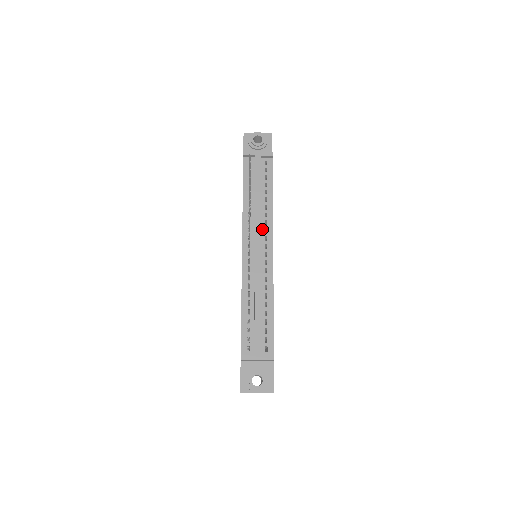
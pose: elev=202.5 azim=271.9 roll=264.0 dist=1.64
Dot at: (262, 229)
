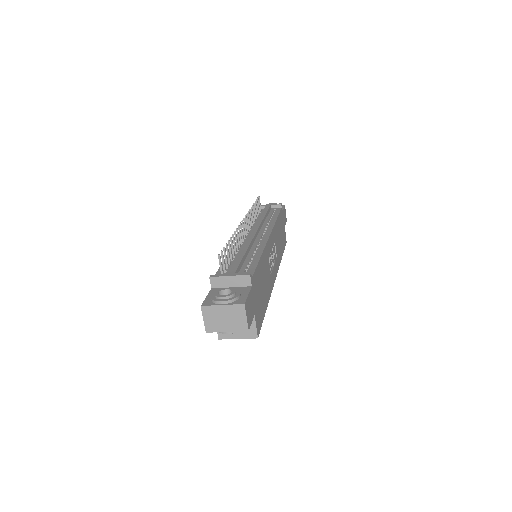
Dot at: (262, 229)
